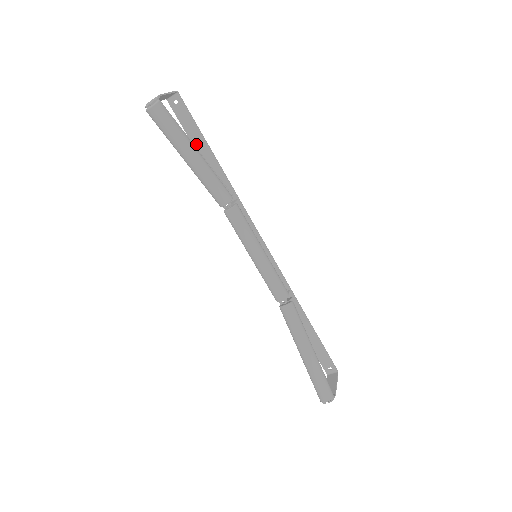
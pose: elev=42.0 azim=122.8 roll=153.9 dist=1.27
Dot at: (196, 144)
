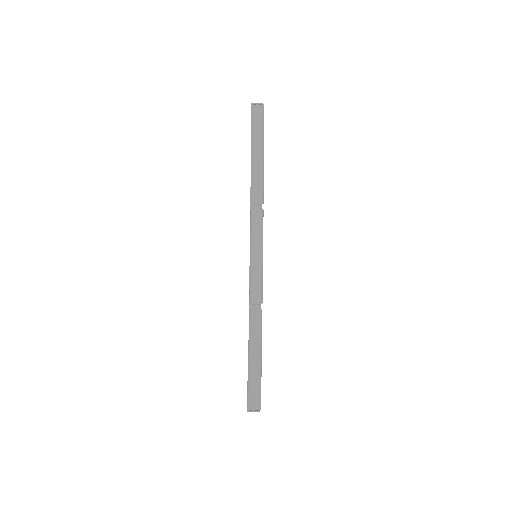
Dot at: occluded
